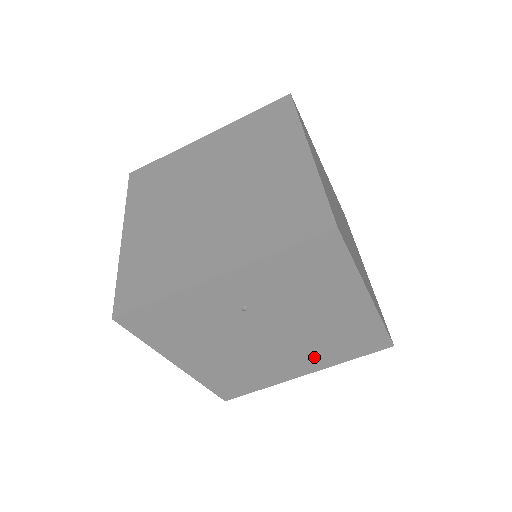
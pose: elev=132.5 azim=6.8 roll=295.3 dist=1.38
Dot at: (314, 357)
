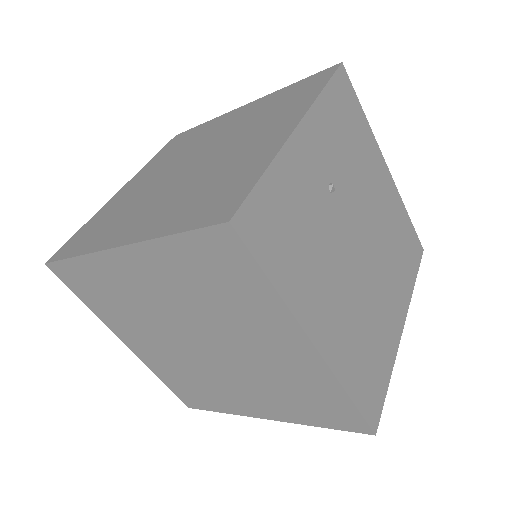
Dot at: (396, 285)
